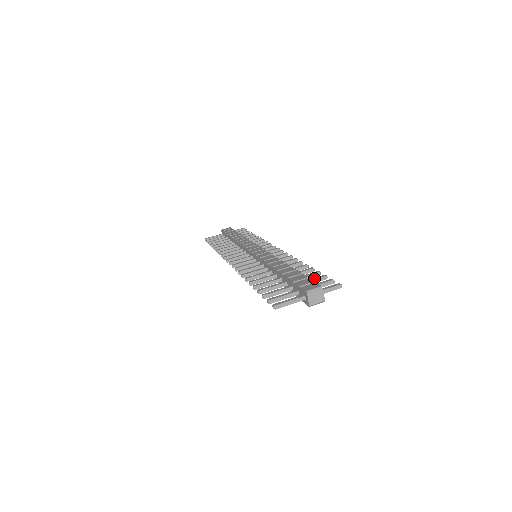
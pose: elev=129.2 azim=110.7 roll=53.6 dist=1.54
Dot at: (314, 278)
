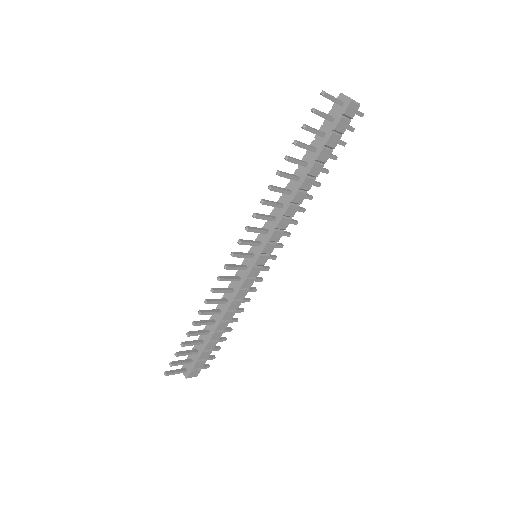
Dot at: occluded
